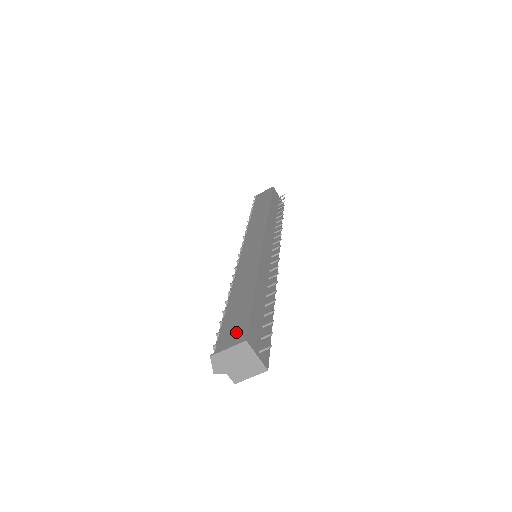
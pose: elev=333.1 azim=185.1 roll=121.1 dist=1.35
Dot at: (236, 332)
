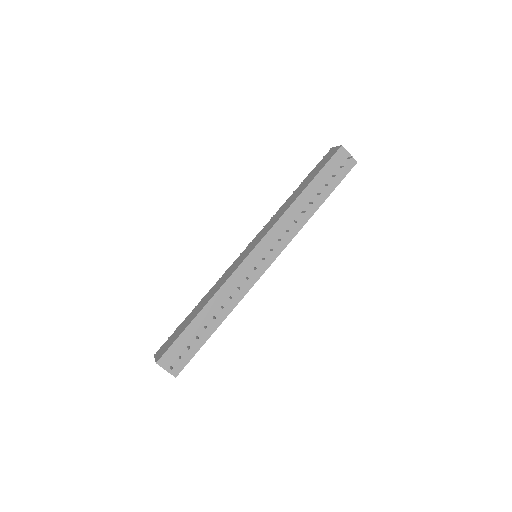
Dot at: (164, 349)
